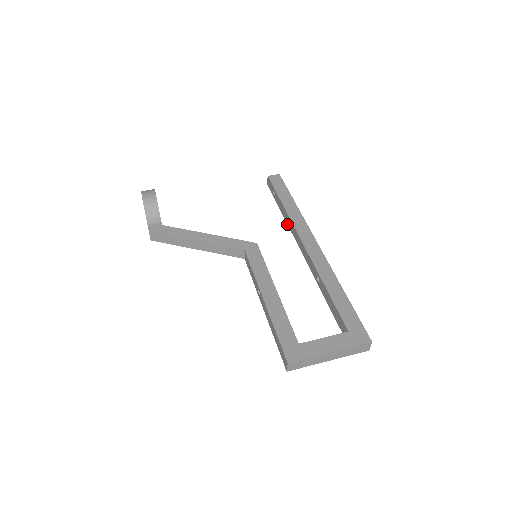
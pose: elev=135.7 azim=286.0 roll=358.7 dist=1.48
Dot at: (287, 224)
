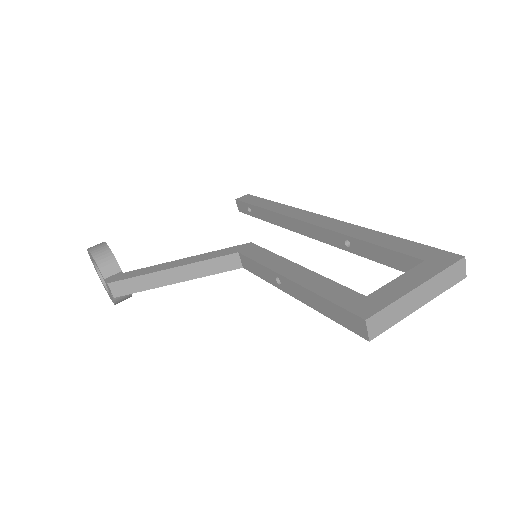
Dot at: occluded
